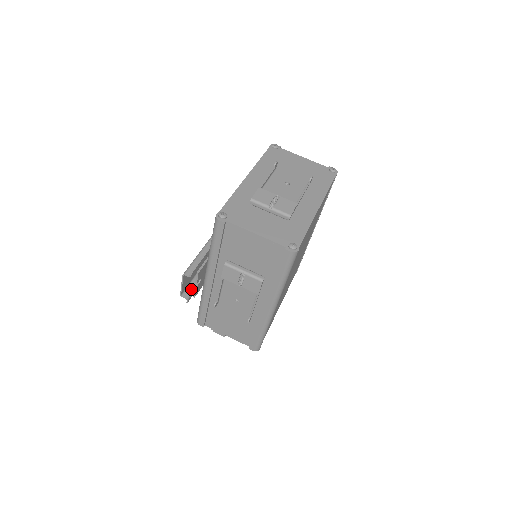
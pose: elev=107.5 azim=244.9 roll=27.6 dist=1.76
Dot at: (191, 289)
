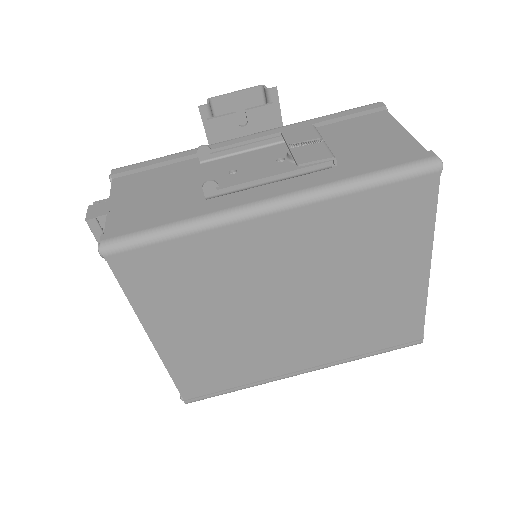
Dot at: occluded
